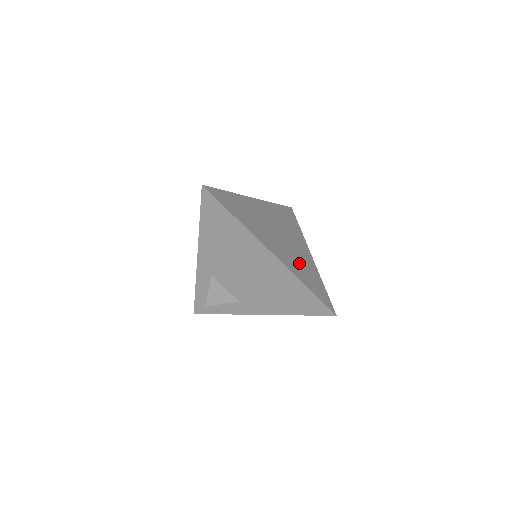
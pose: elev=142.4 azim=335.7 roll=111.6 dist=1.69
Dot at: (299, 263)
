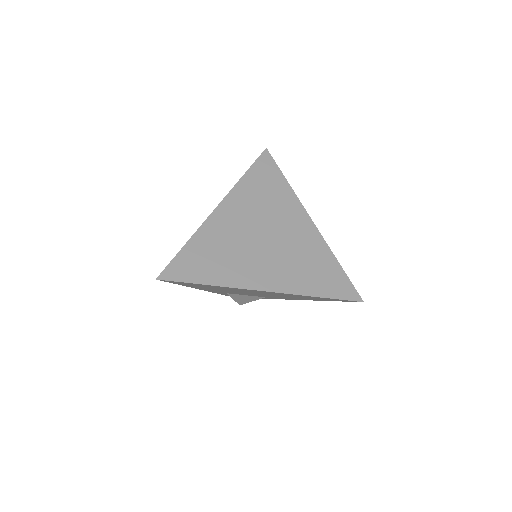
Dot at: (301, 262)
